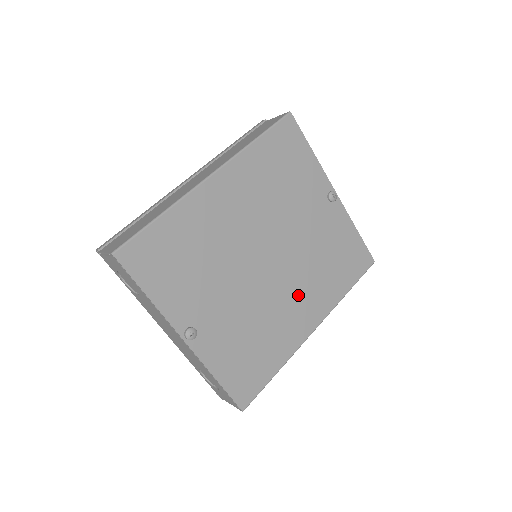
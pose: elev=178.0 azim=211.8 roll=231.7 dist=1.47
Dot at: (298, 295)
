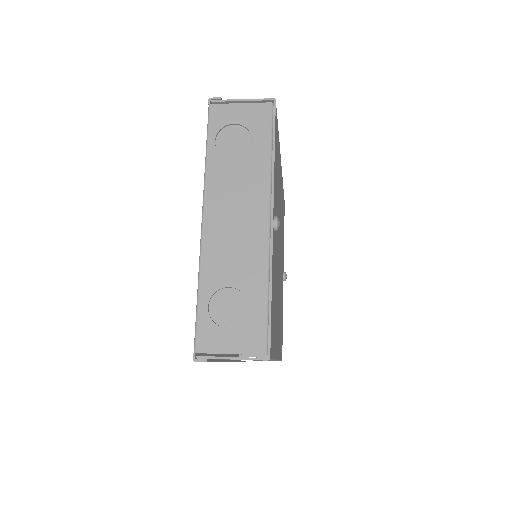
Dot at: occluded
